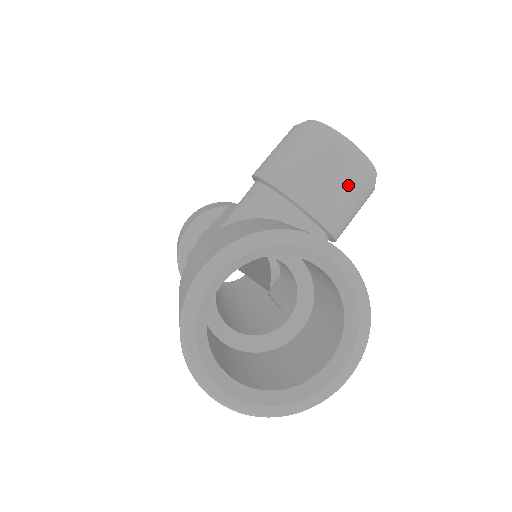
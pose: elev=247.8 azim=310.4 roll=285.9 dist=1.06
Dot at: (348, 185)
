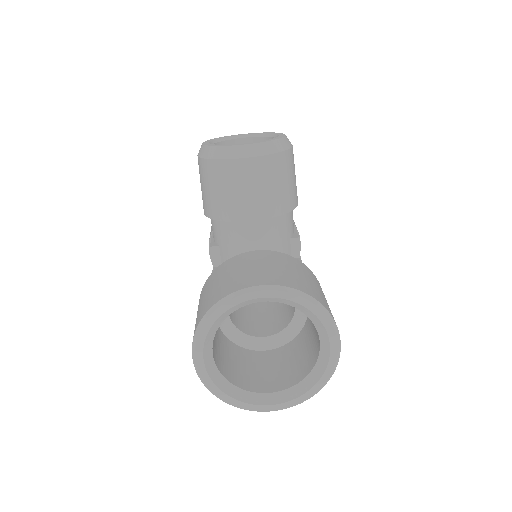
Dot at: (261, 177)
